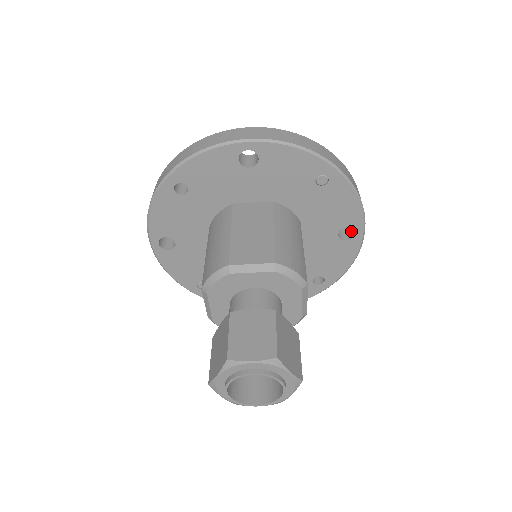
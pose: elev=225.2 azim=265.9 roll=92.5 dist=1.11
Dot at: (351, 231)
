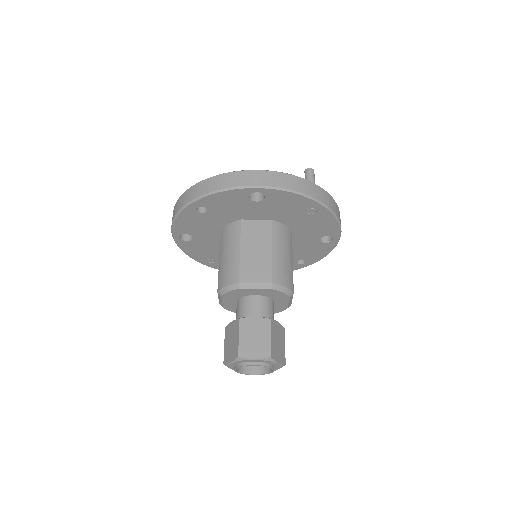
Dot at: occluded
